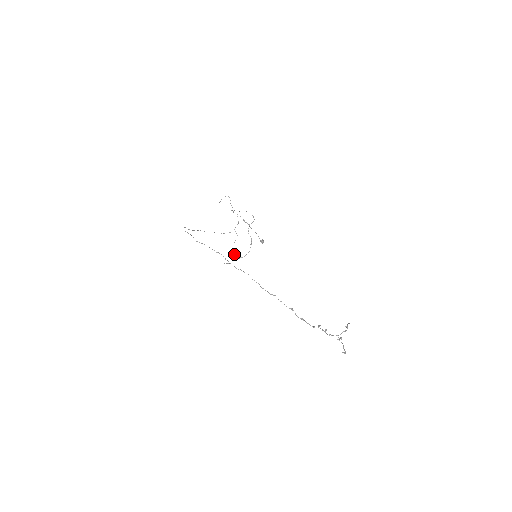
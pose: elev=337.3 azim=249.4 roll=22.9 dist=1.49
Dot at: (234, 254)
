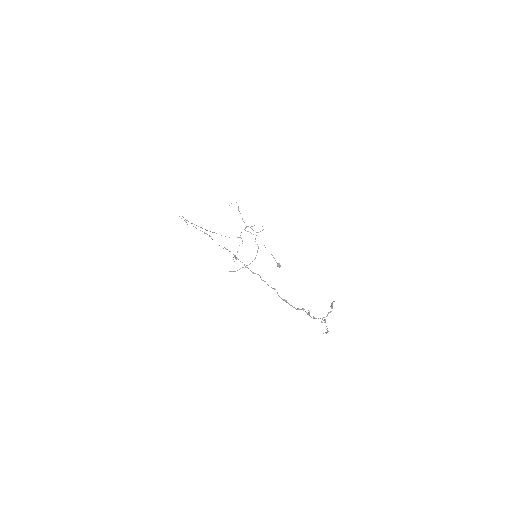
Dot at: occluded
